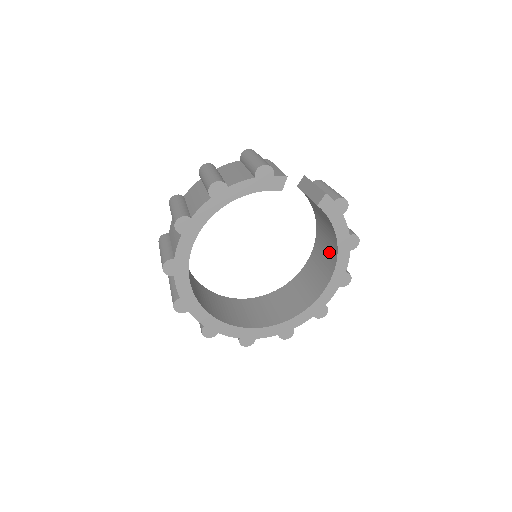
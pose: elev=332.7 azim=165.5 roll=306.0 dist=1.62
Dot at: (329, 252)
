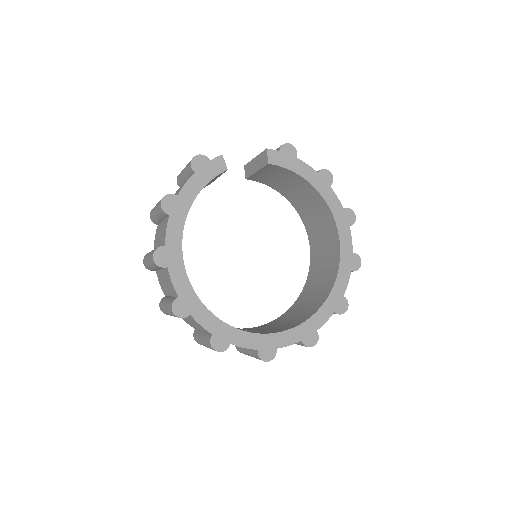
Dot at: (316, 206)
